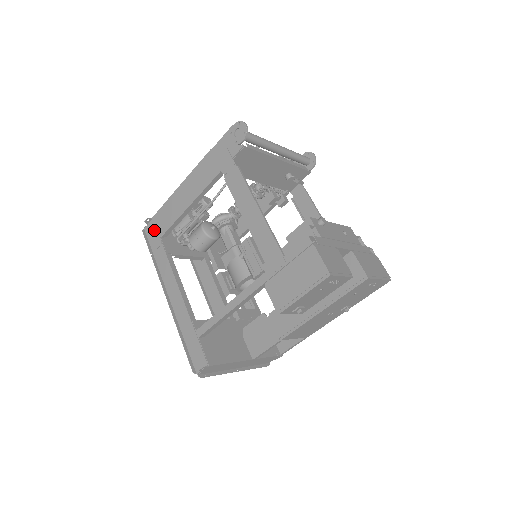
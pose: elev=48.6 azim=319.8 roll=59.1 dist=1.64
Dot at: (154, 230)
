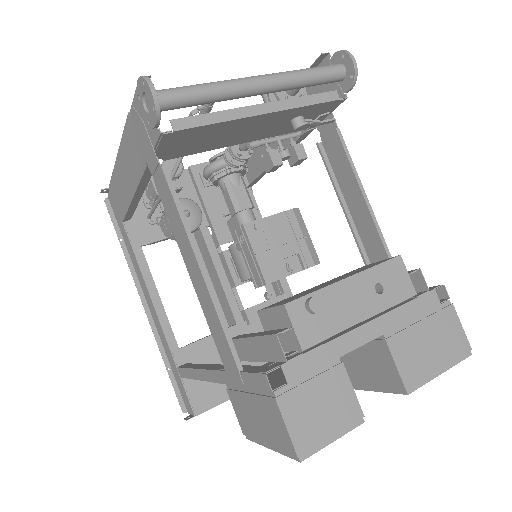
Dot at: (115, 207)
